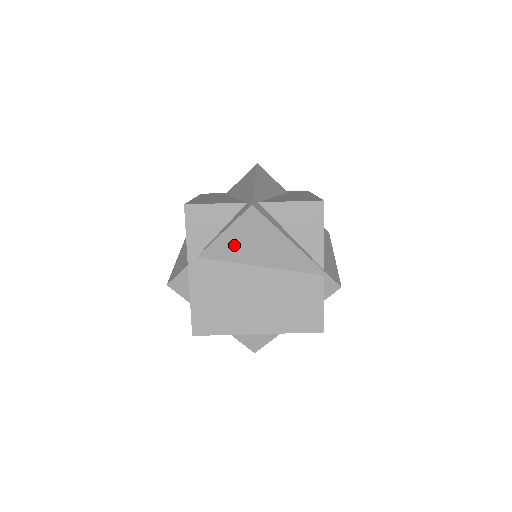
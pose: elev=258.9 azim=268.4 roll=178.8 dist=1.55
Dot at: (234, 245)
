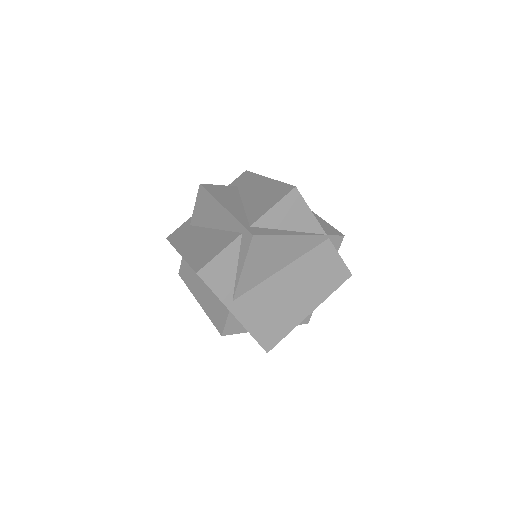
Dot at: (255, 271)
